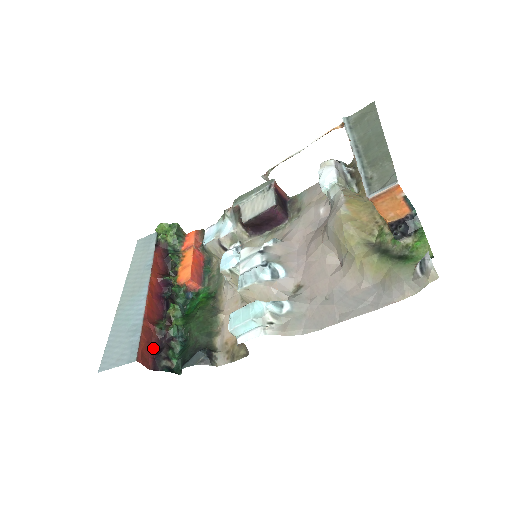
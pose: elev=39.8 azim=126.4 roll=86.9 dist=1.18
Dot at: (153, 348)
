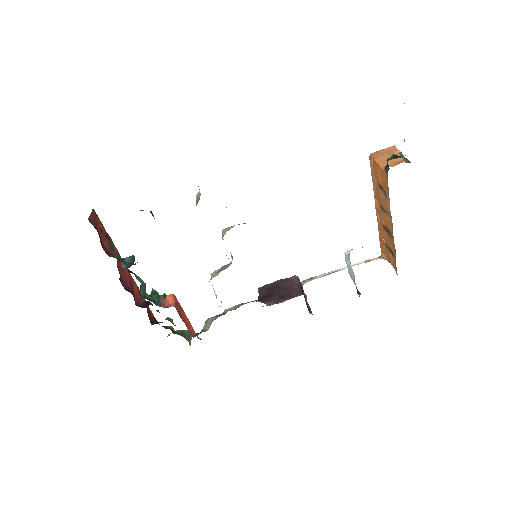
Dot at: (101, 243)
